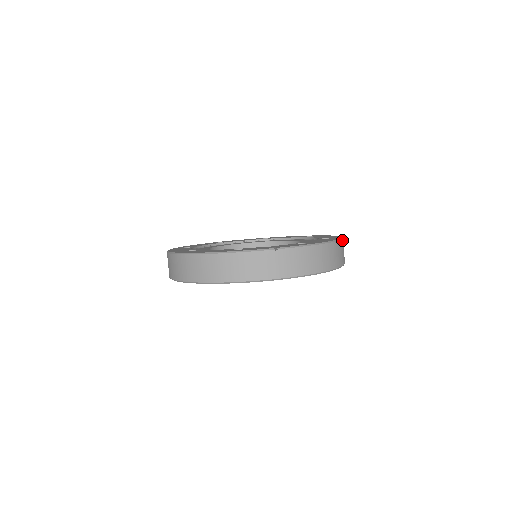
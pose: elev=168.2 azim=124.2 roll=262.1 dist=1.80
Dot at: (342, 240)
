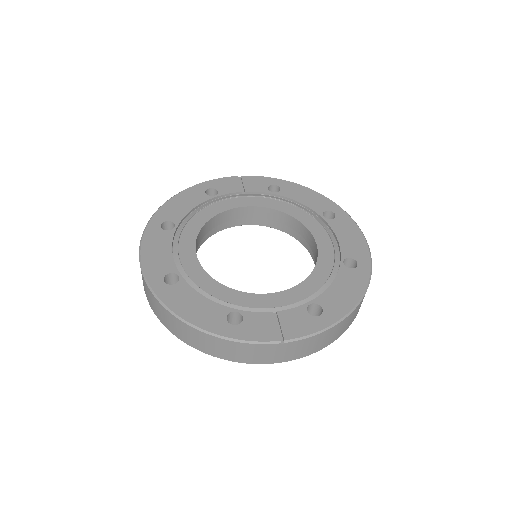
Dot at: occluded
